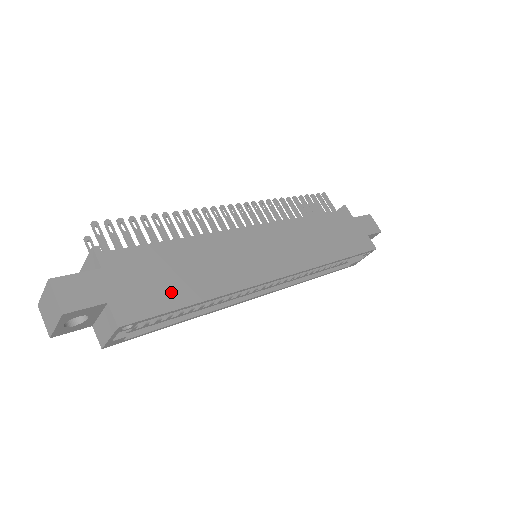
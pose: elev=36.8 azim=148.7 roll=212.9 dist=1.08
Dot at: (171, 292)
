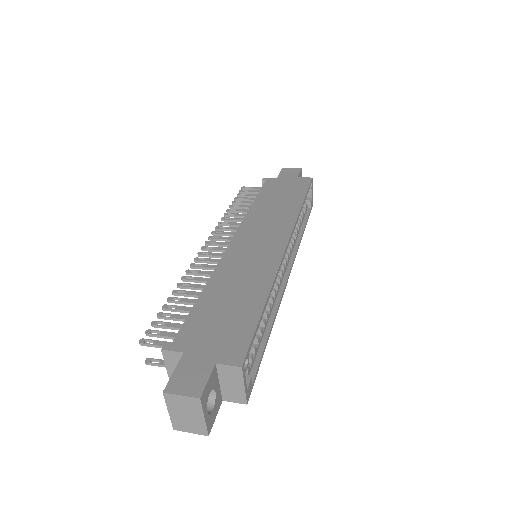
Dot at: (241, 318)
